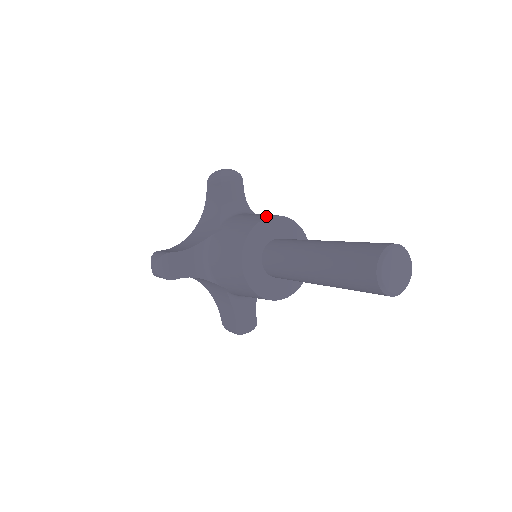
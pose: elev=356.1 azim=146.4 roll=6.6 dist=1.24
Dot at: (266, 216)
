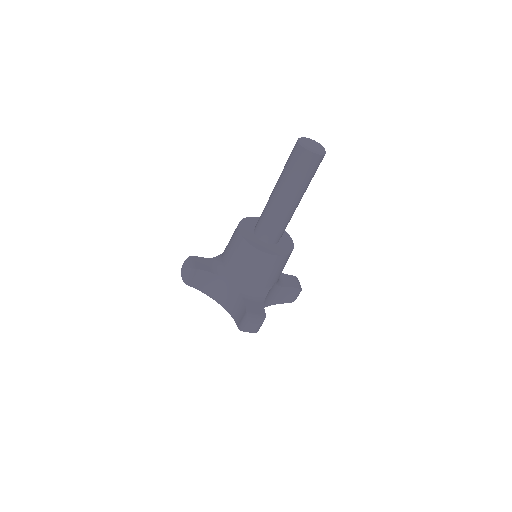
Dot at: occluded
